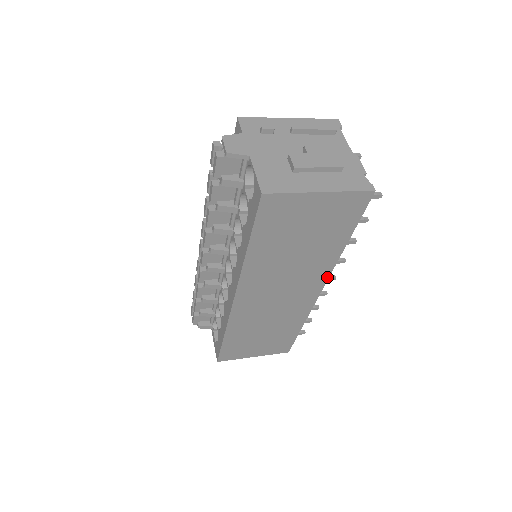
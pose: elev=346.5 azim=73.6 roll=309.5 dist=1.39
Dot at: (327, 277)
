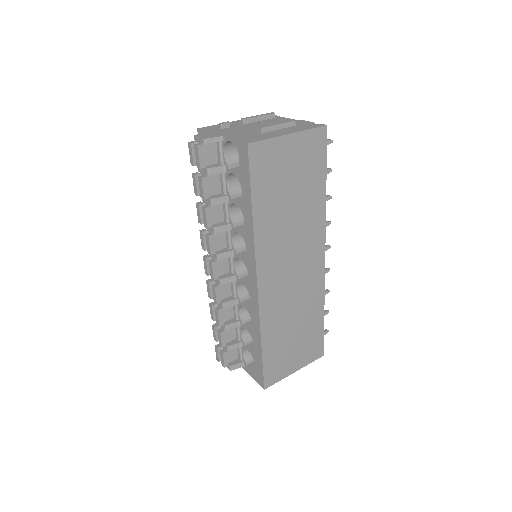
Dot at: (324, 236)
